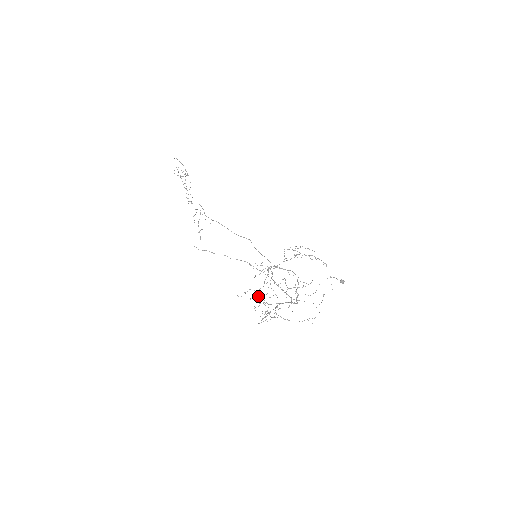
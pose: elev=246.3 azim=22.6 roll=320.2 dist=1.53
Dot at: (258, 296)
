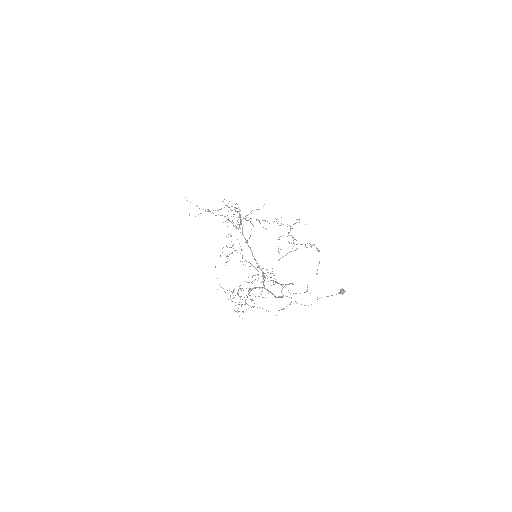
Dot at: occluded
